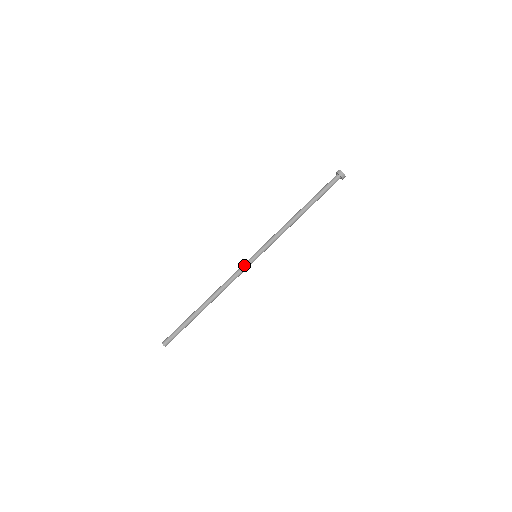
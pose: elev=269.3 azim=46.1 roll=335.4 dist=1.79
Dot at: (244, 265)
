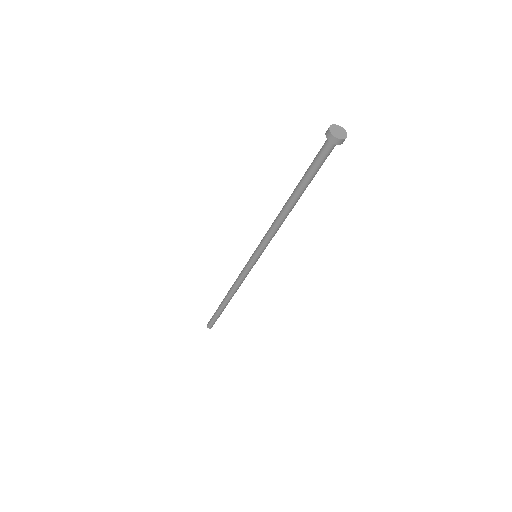
Dot at: (249, 270)
